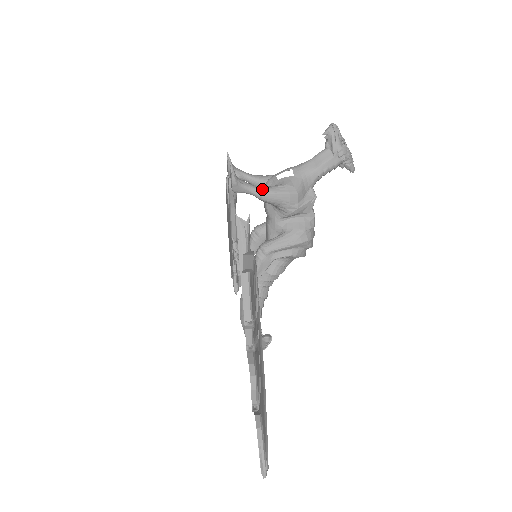
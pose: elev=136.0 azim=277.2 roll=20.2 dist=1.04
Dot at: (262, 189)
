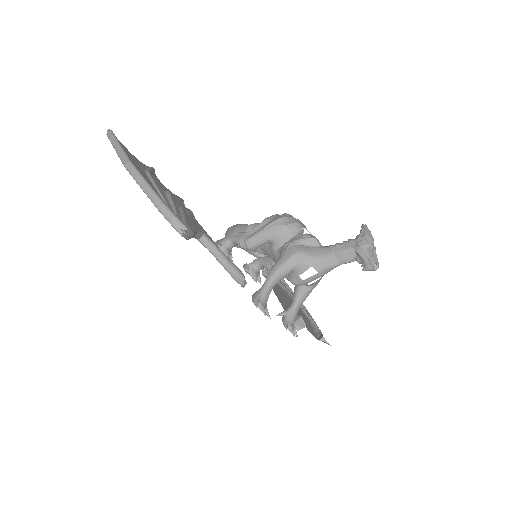
Dot at: occluded
